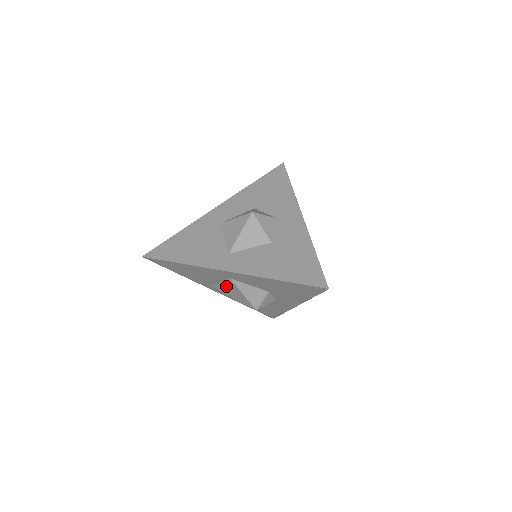
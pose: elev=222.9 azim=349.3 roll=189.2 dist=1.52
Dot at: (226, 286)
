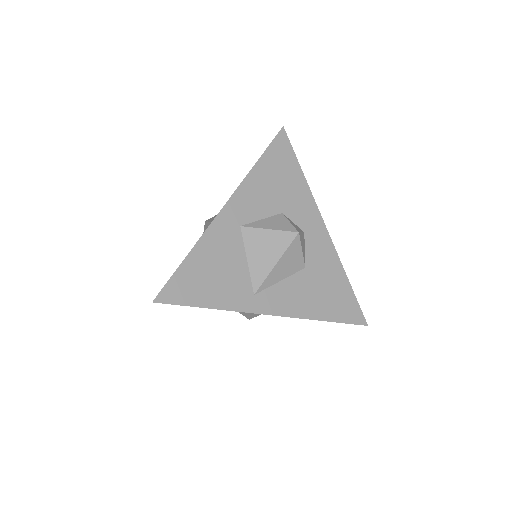
Dot at: (255, 253)
